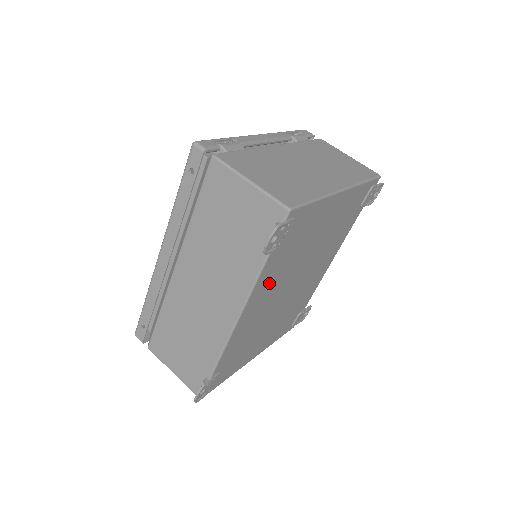
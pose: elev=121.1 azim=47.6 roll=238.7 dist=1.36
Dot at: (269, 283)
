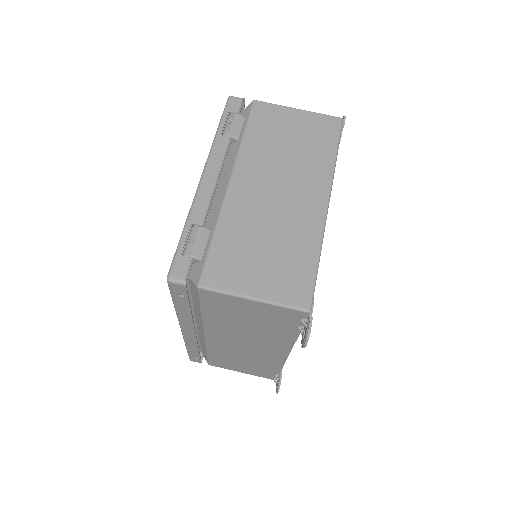
Dot at: occluded
